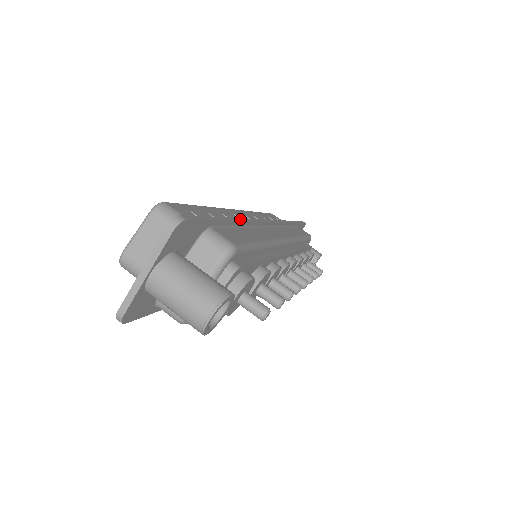
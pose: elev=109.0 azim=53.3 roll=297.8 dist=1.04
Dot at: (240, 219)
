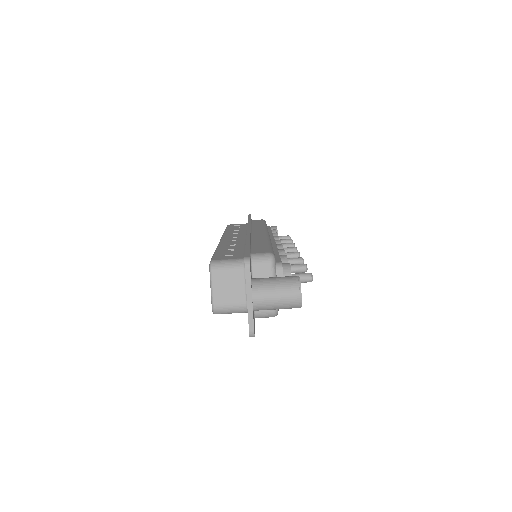
Dot at: (247, 239)
